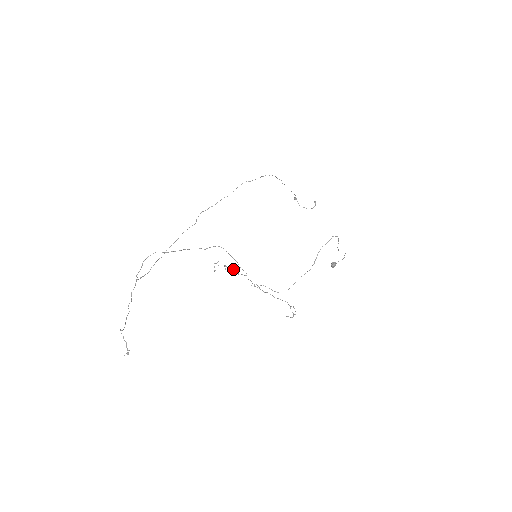
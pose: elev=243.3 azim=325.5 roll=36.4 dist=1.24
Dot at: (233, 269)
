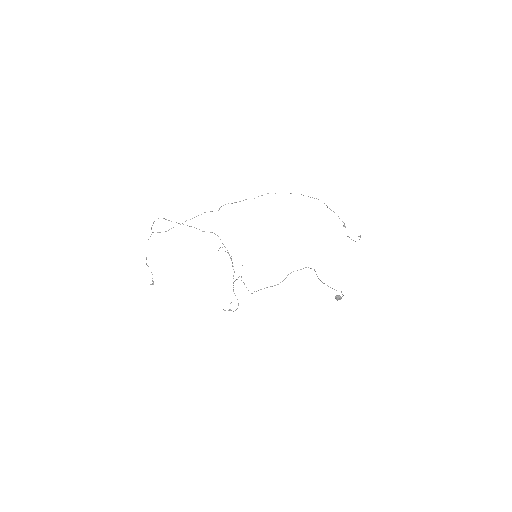
Dot at: occluded
